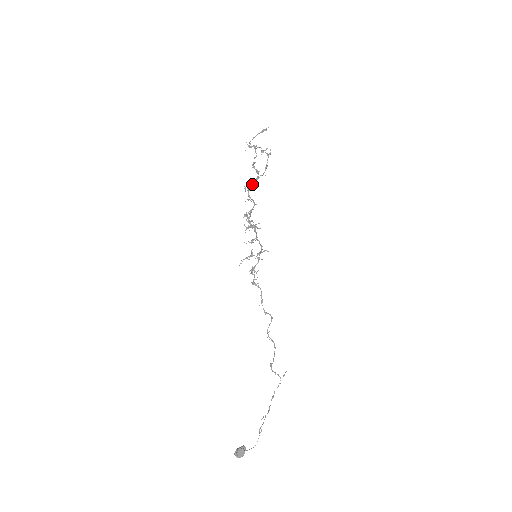
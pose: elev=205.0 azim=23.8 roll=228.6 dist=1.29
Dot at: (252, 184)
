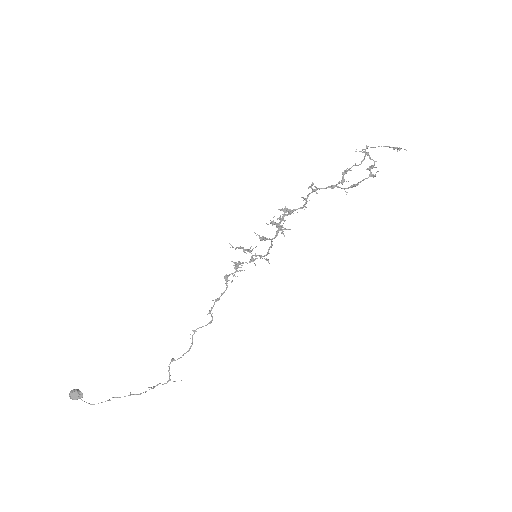
Dot at: occluded
